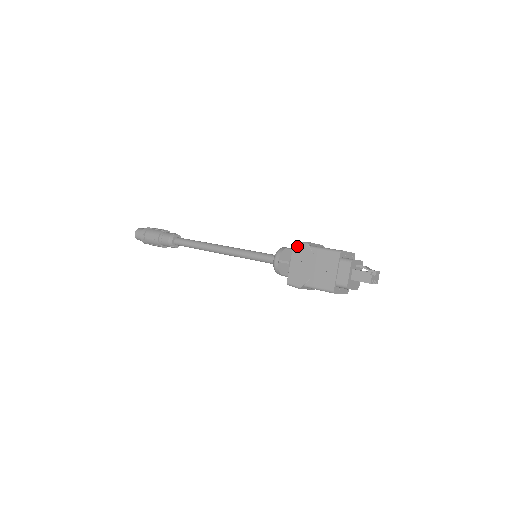
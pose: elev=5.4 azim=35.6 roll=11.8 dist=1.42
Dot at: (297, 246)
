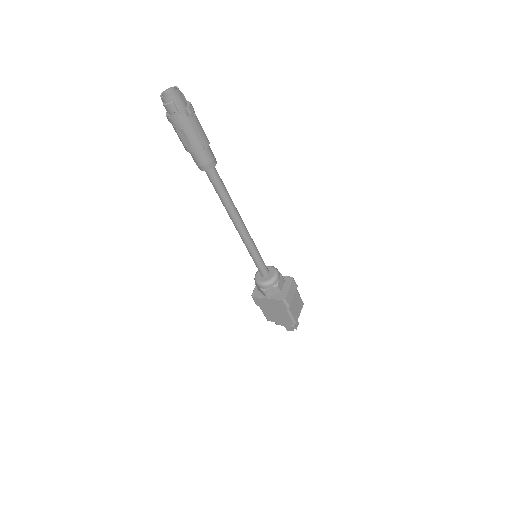
Dot at: (282, 303)
